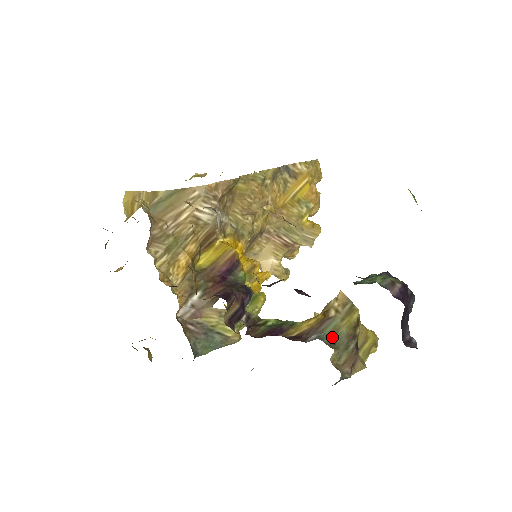
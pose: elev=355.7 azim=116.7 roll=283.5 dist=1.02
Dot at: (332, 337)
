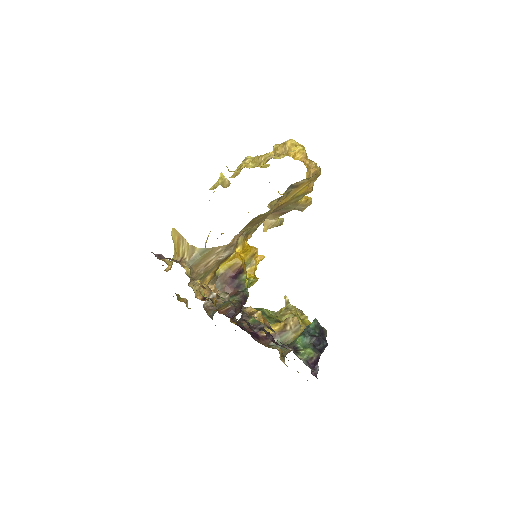
Dot at: (284, 343)
